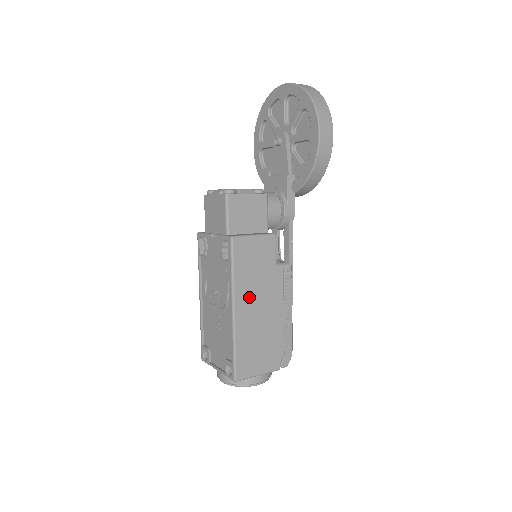
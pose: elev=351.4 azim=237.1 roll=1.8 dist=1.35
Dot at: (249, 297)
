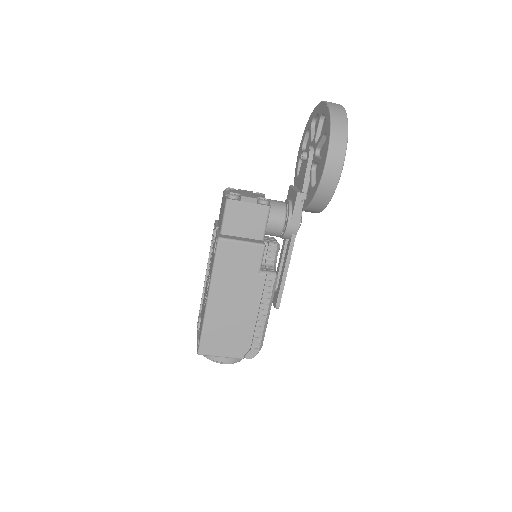
Dot at: (225, 292)
